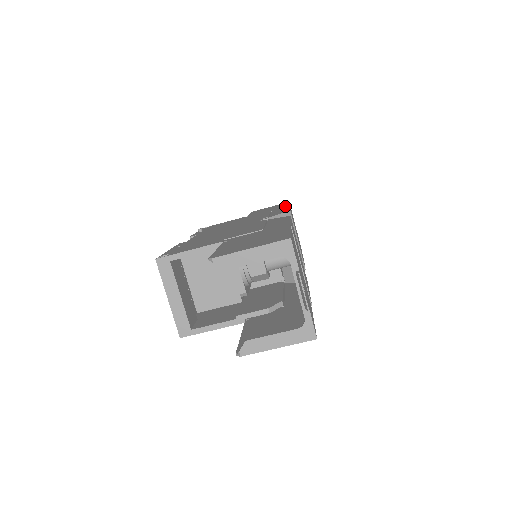
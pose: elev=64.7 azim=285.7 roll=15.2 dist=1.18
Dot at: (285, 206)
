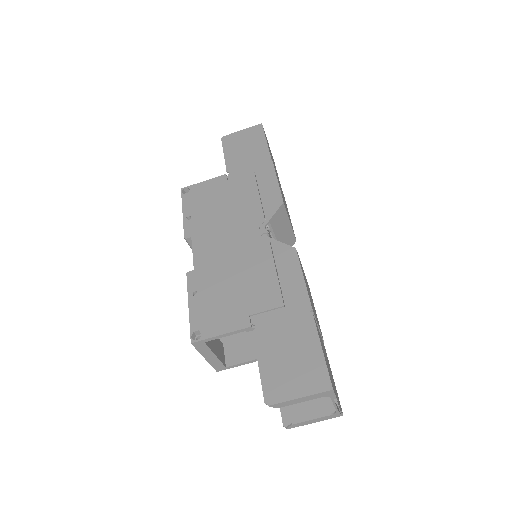
Dot at: (267, 160)
